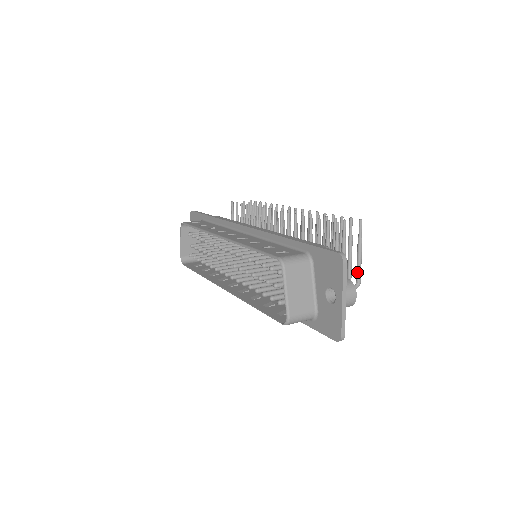
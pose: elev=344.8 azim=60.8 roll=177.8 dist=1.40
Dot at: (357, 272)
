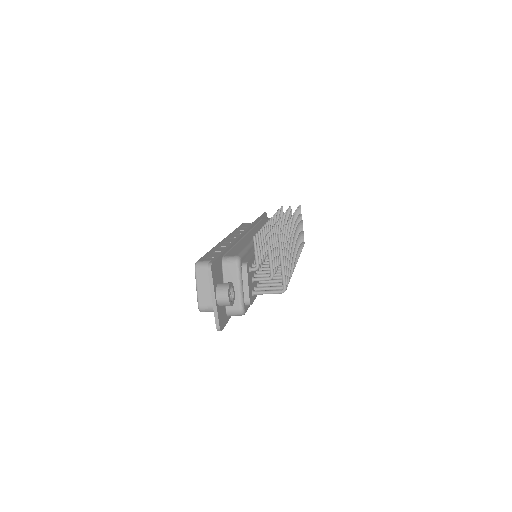
Dot at: (282, 279)
